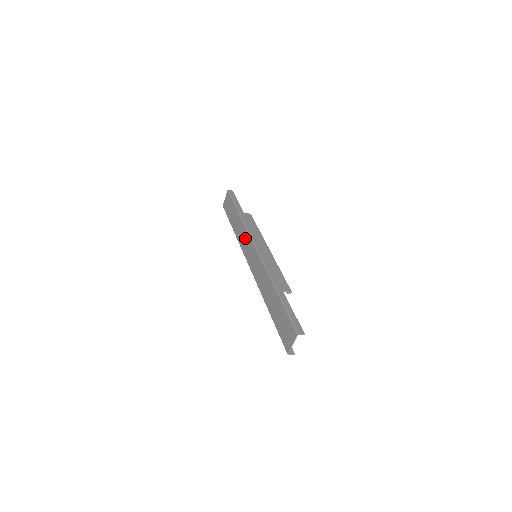
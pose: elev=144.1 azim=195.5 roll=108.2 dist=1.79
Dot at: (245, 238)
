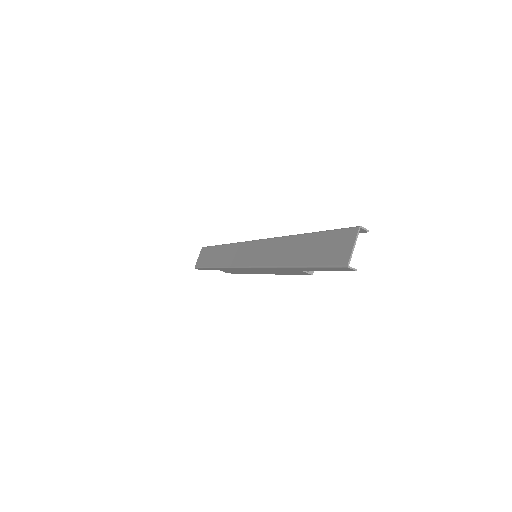
Dot at: (237, 251)
